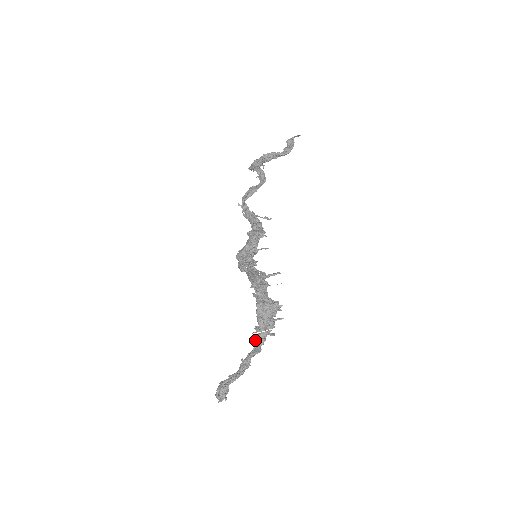
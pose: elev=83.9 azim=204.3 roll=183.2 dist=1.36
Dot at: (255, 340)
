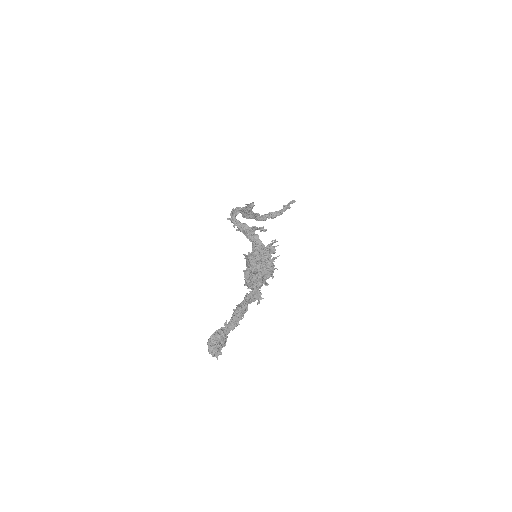
Dot at: (245, 272)
